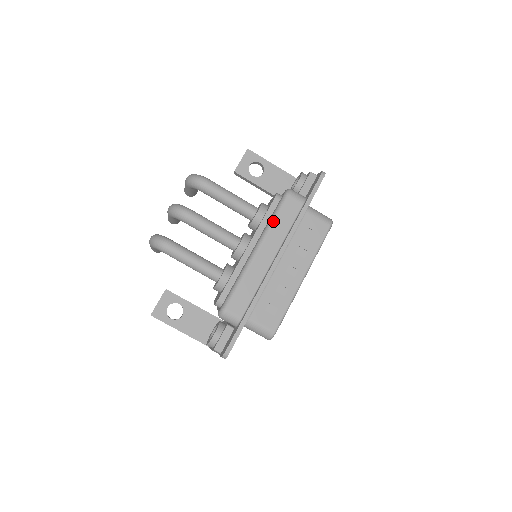
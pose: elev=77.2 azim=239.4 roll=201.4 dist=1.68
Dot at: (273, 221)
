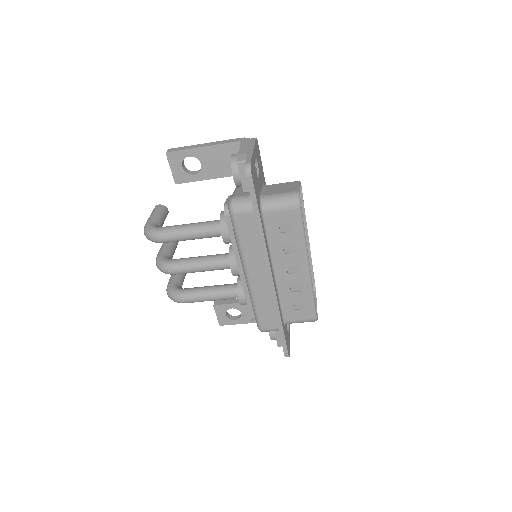
Dot at: (240, 246)
